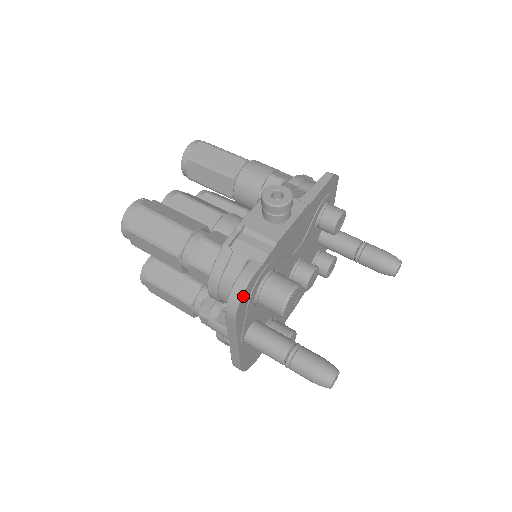
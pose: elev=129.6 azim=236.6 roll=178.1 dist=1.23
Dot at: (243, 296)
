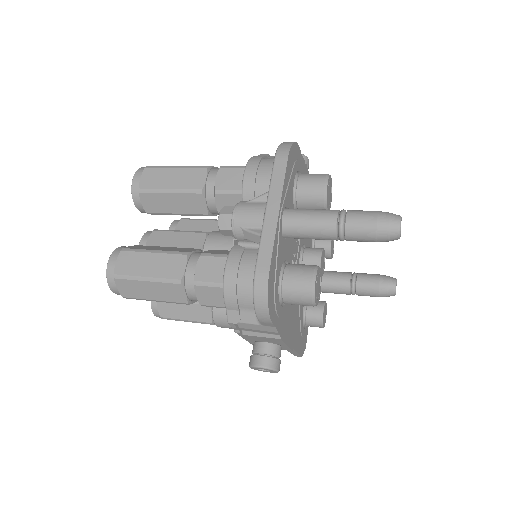
Dot at: (294, 146)
